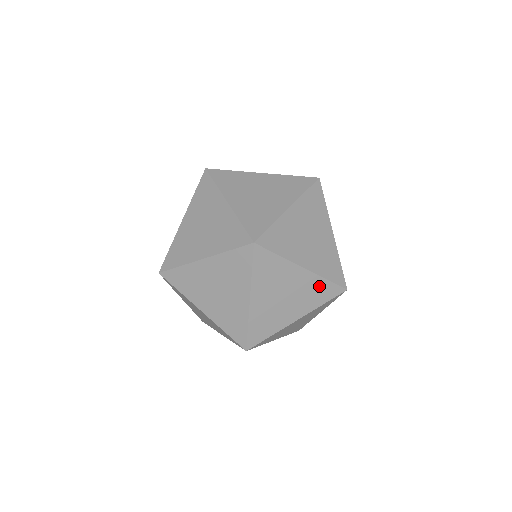
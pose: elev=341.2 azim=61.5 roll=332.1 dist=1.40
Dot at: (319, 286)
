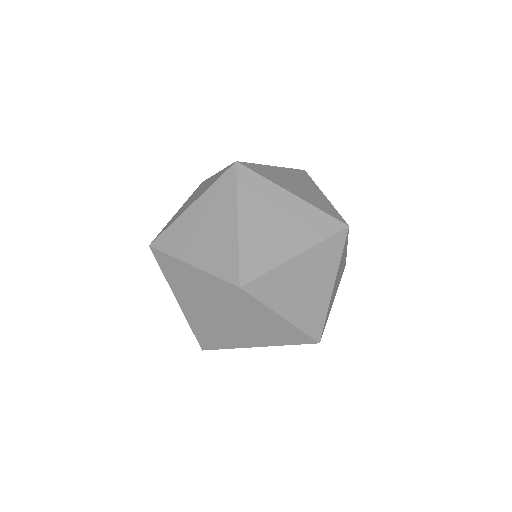
Dot at: (344, 264)
